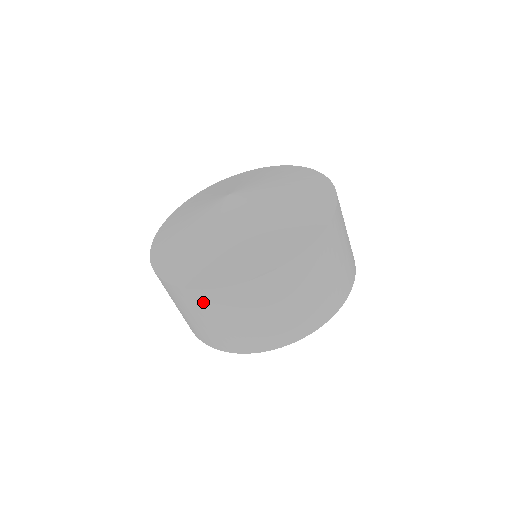
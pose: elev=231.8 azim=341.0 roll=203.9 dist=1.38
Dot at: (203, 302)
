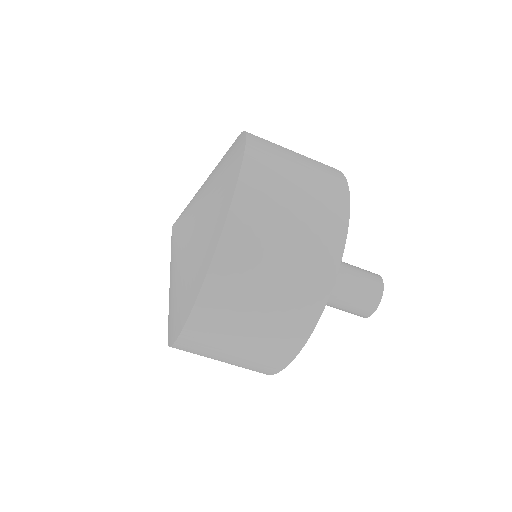
Dot at: occluded
